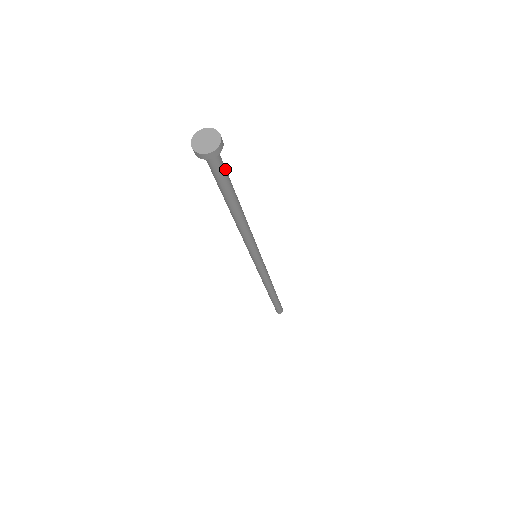
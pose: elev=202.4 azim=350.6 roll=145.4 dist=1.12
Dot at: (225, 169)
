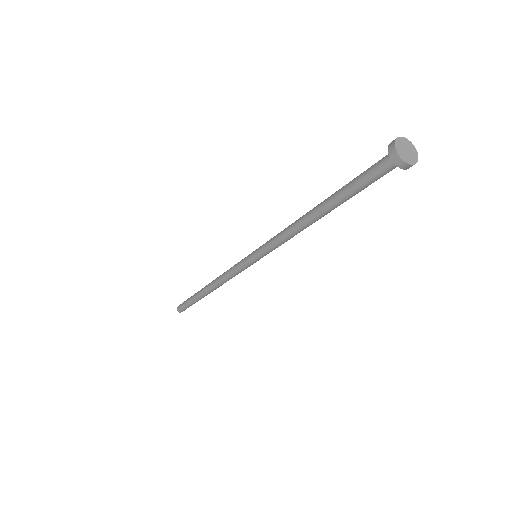
Dot at: occluded
